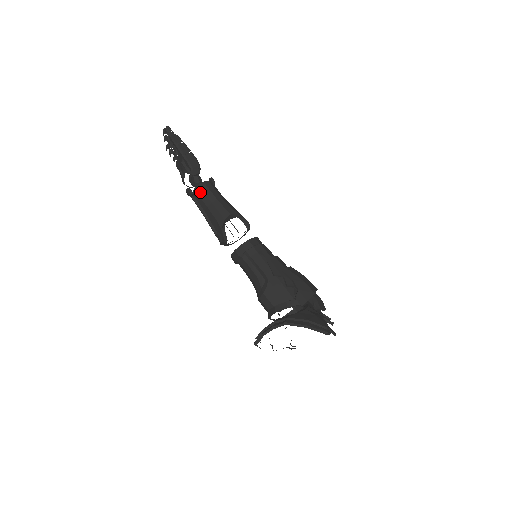
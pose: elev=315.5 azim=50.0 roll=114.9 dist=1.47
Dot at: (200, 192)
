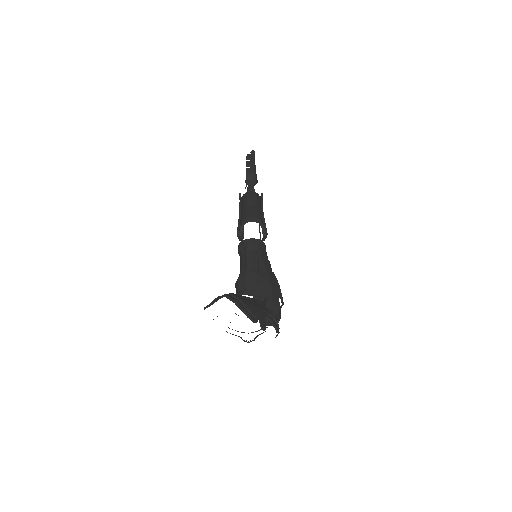
Dot at: (245, 197)
